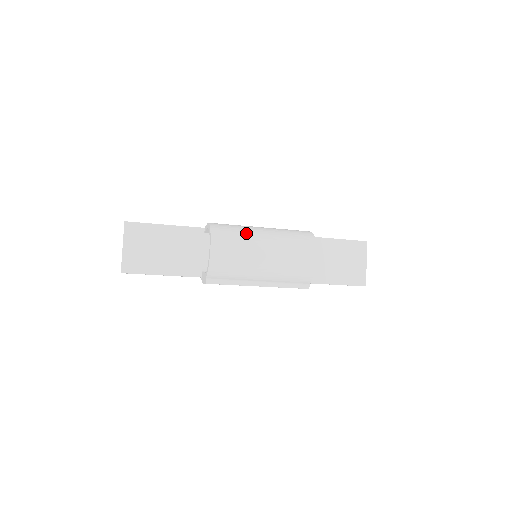
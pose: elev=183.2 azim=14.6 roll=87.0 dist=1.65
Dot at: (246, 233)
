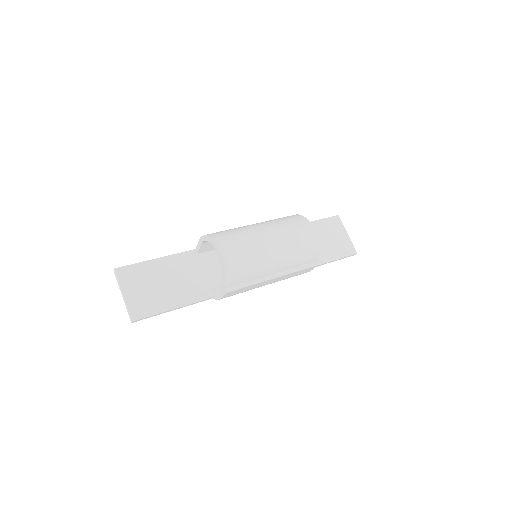
Dot at: (243, 230)
